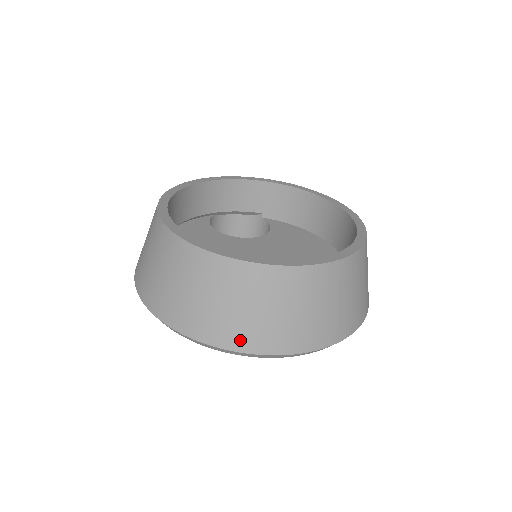
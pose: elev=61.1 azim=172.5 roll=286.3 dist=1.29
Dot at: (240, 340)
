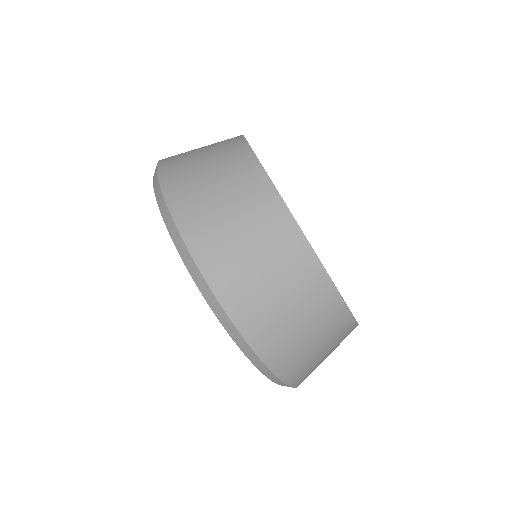
Dot at: (177, 191)
